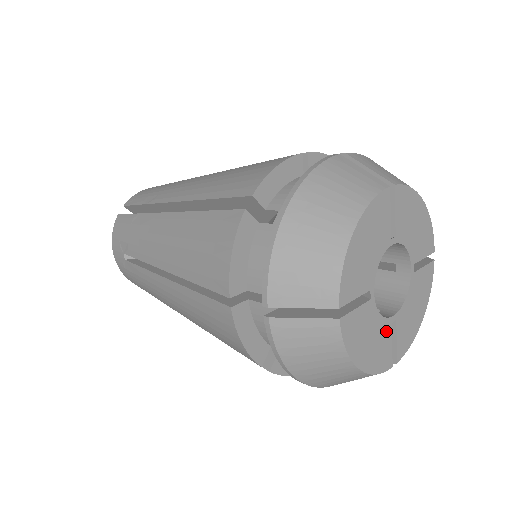
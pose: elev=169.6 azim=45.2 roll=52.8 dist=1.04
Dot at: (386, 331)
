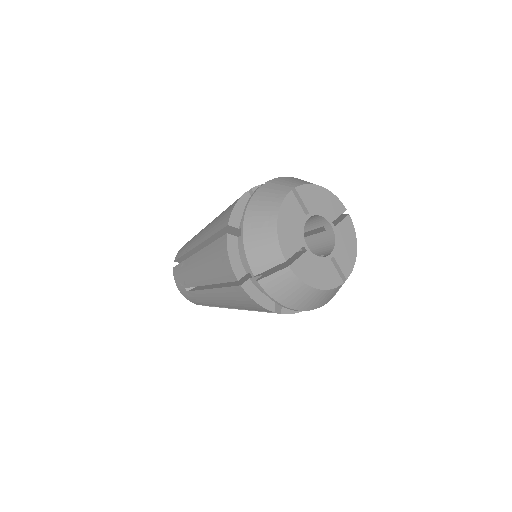
Dot at: (299, 242)
